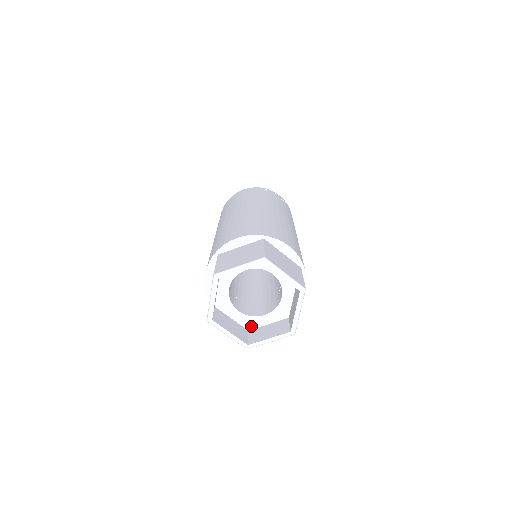
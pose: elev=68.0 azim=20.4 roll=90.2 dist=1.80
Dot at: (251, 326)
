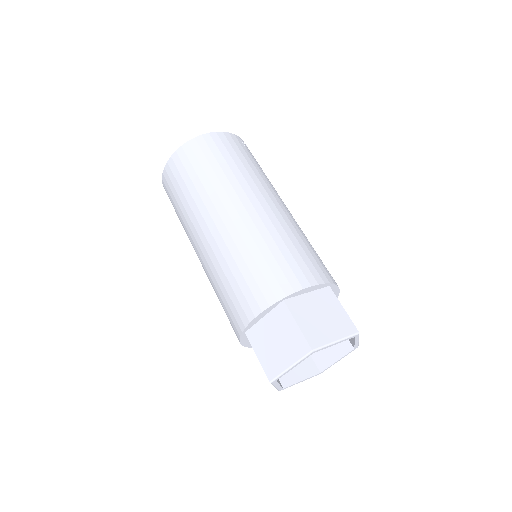
Dot at: occluded
